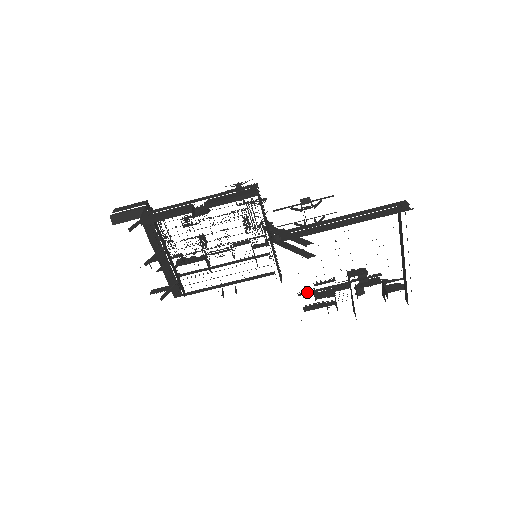
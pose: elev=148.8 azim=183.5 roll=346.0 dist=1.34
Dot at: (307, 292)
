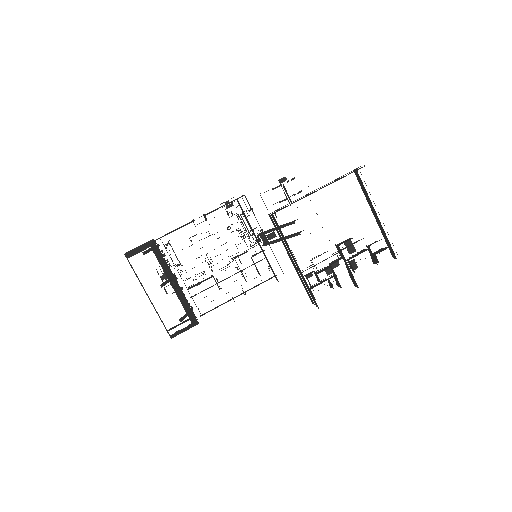
Dot at: occluded
